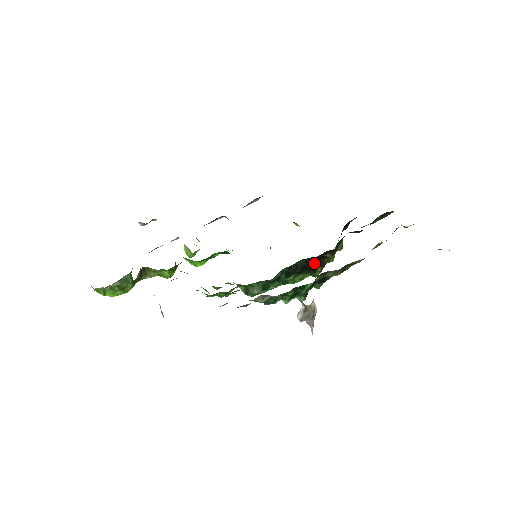
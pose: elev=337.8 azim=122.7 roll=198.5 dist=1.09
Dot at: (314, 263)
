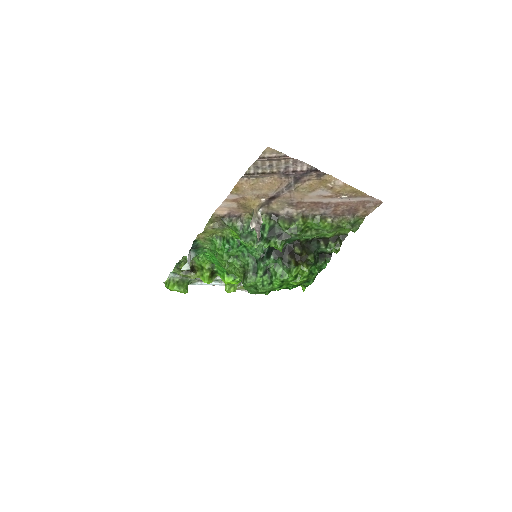
Dot at: (287, 252)
